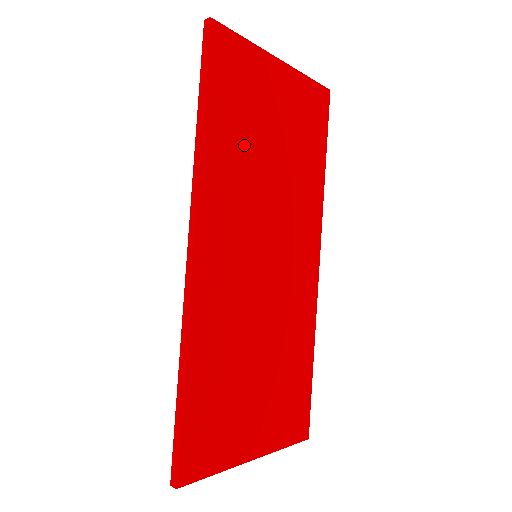
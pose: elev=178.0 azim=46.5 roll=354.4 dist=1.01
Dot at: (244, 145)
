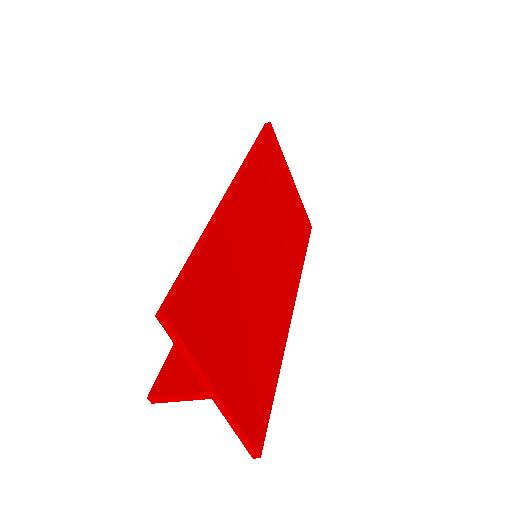
Dot at: (270, 184)
